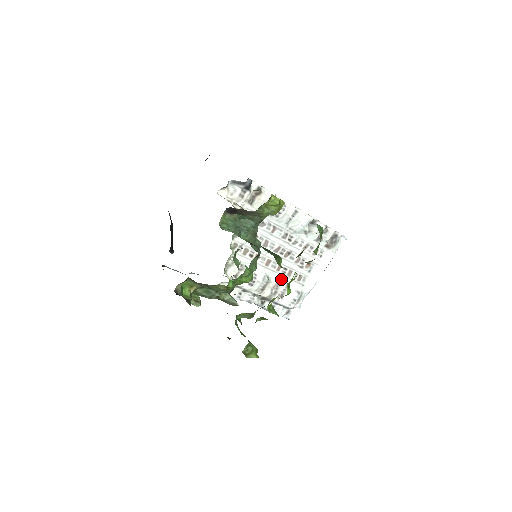
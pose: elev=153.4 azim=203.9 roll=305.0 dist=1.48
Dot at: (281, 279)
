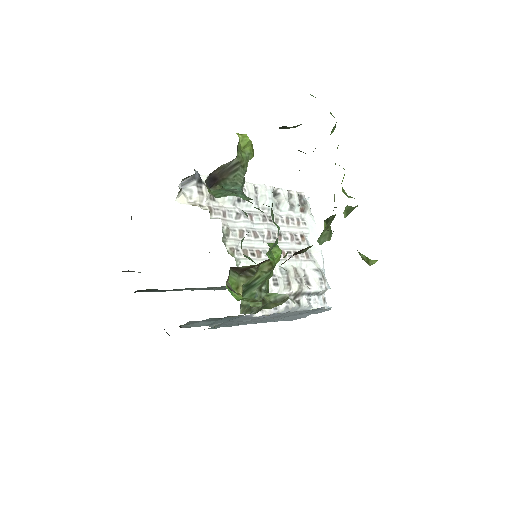
Dot at: (294, 265)
